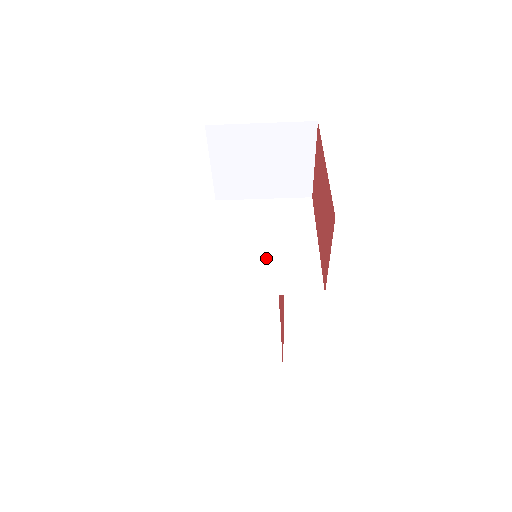
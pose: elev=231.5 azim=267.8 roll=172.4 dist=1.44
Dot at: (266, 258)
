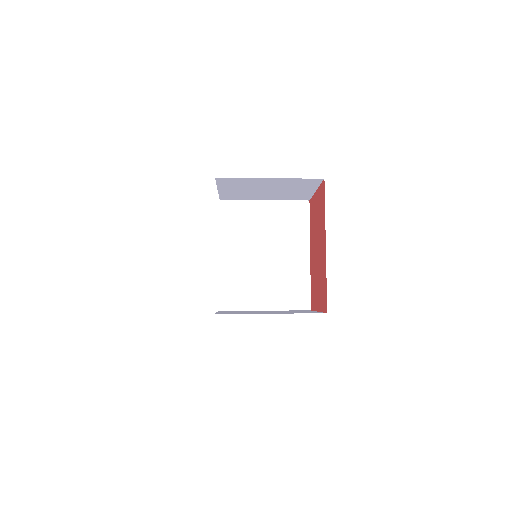
Dot at: (266, 272)
